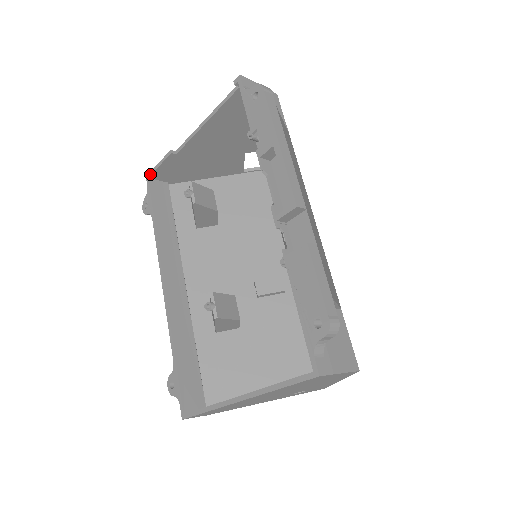
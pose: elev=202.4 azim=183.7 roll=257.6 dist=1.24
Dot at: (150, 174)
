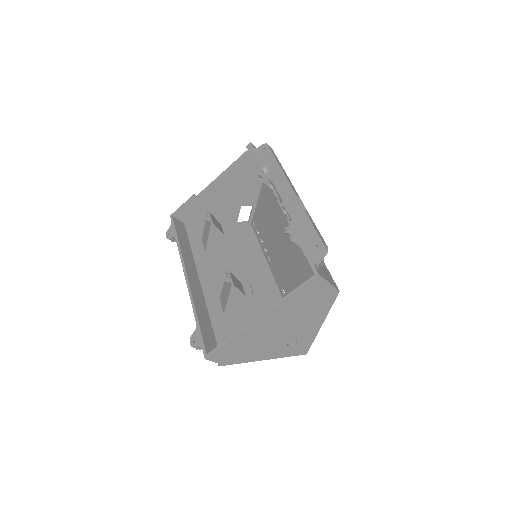
Dot at: (174, 213)
